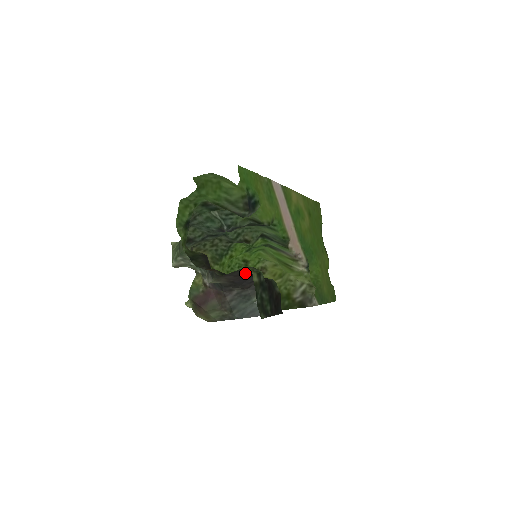
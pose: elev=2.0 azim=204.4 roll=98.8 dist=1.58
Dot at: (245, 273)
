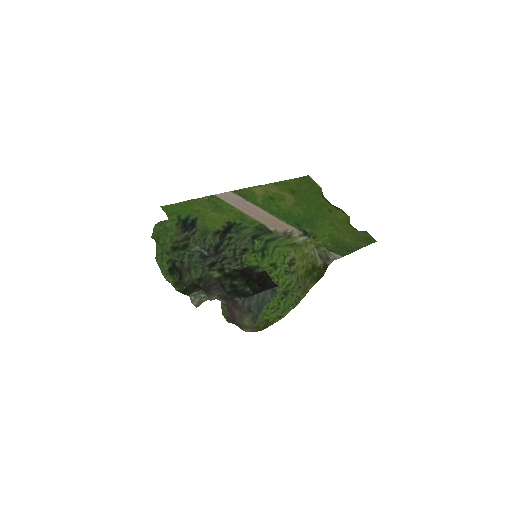
Dot at: occluded
